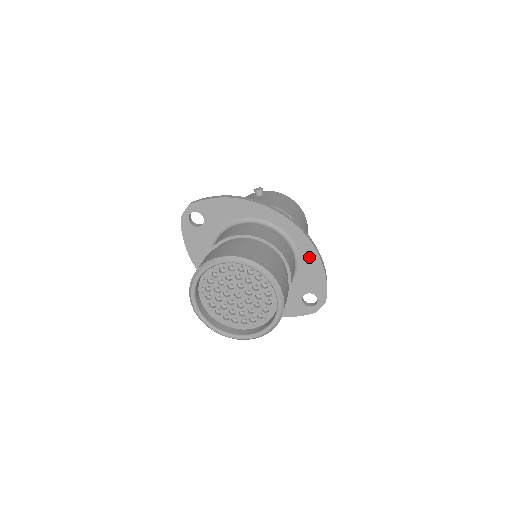
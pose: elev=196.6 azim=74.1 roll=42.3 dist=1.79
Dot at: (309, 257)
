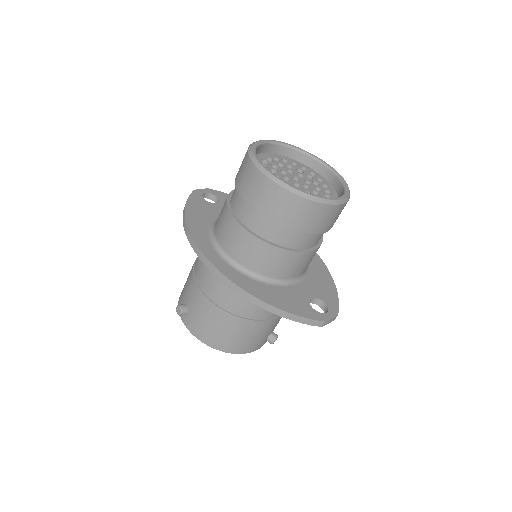
Dot at: (320, 270)
